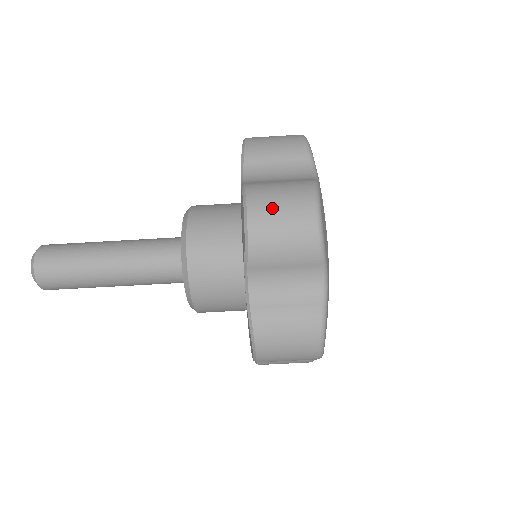
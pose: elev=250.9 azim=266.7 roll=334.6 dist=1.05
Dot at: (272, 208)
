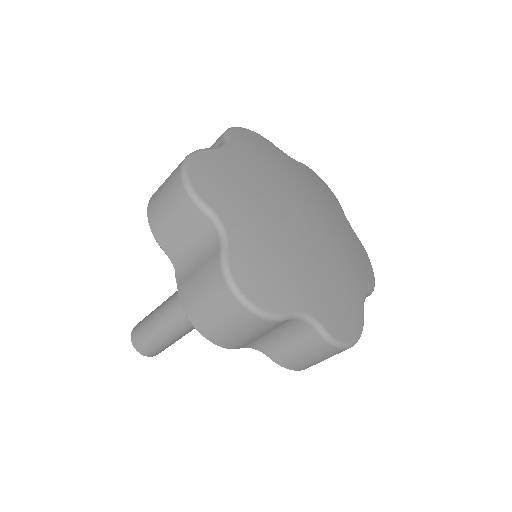
Dot at: (160, 189)
